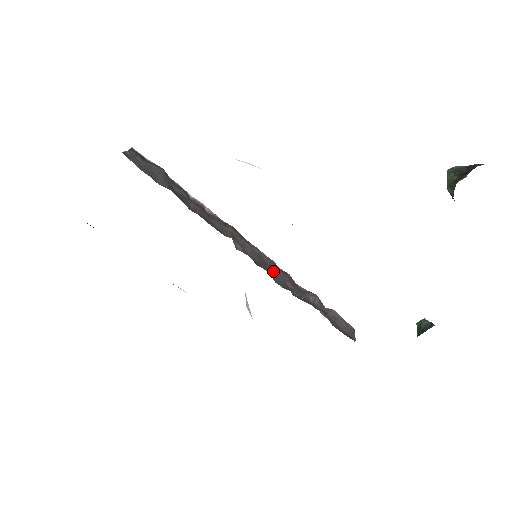
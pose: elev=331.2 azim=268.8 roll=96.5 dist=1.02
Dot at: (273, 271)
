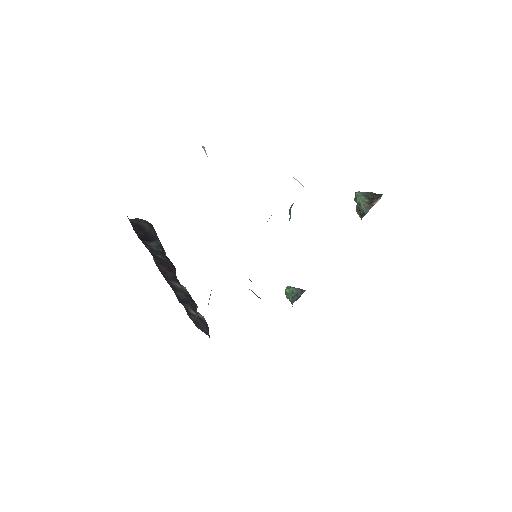
Dot at: occluded
